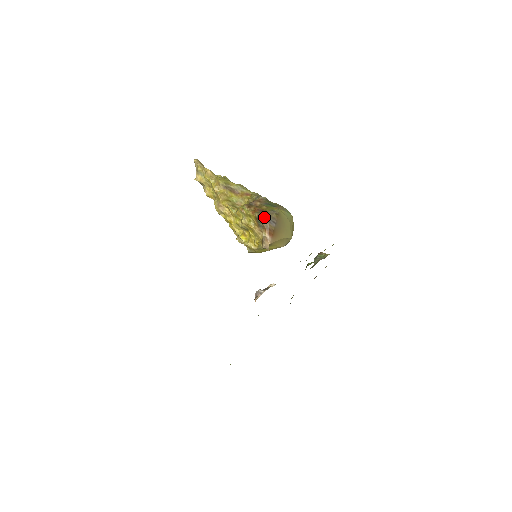
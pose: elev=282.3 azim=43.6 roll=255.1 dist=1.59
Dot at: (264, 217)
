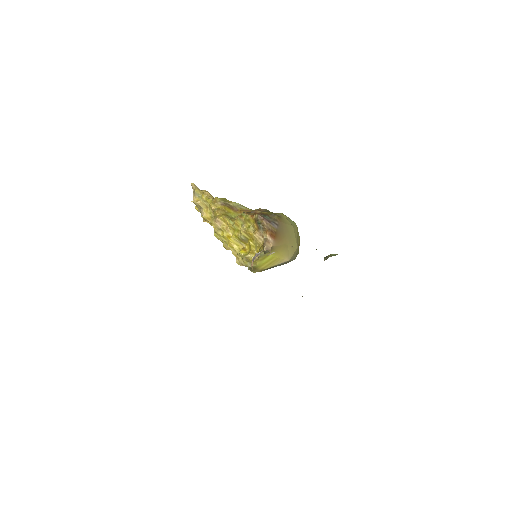
Dot at: (264, 218)
